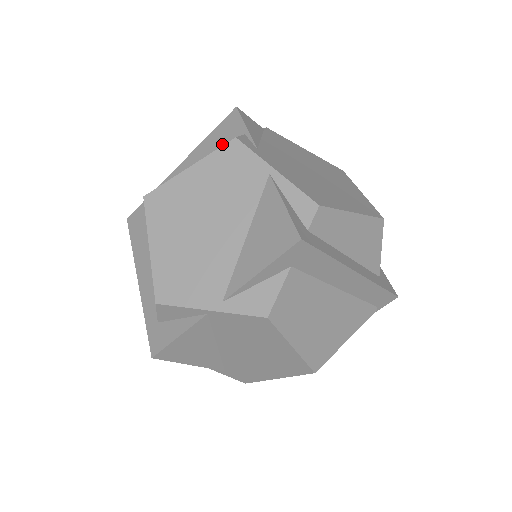
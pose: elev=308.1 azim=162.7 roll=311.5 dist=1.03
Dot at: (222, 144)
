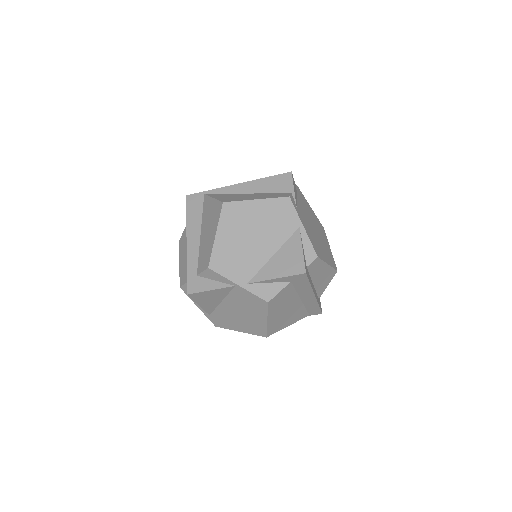
Dot at: (275, 189)
